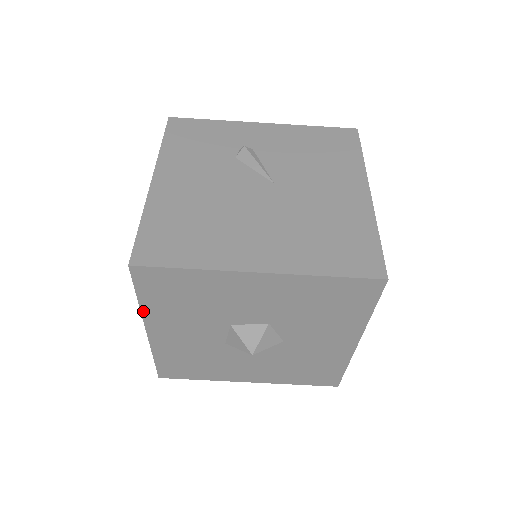
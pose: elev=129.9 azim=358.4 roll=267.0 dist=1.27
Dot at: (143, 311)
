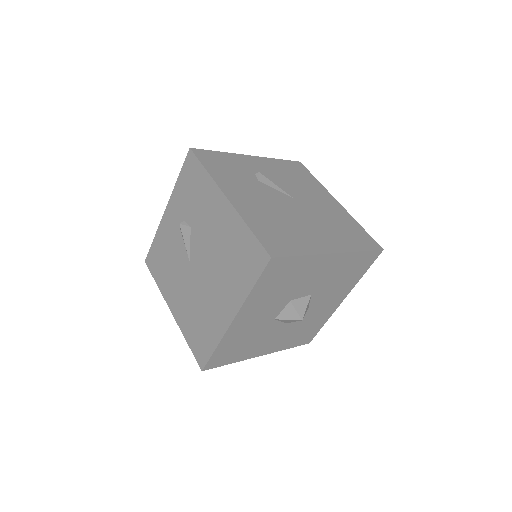
Dot at: (247, 299)
